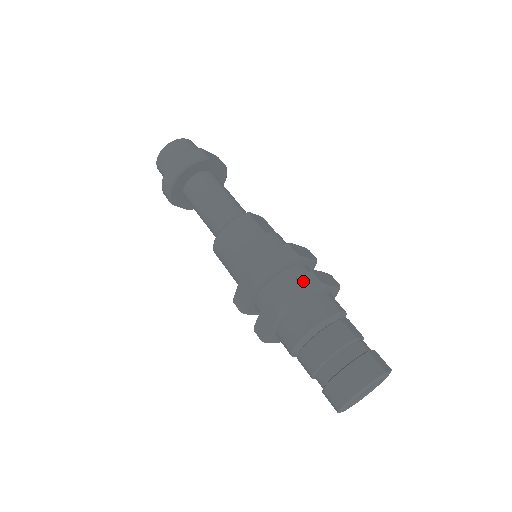
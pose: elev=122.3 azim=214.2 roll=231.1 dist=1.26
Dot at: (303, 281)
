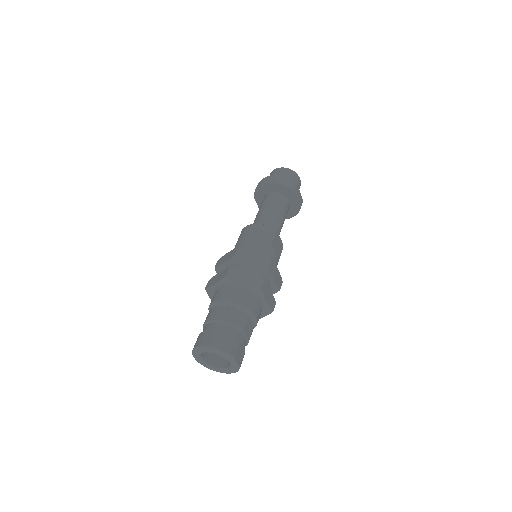
Dot at: (254, 279)
